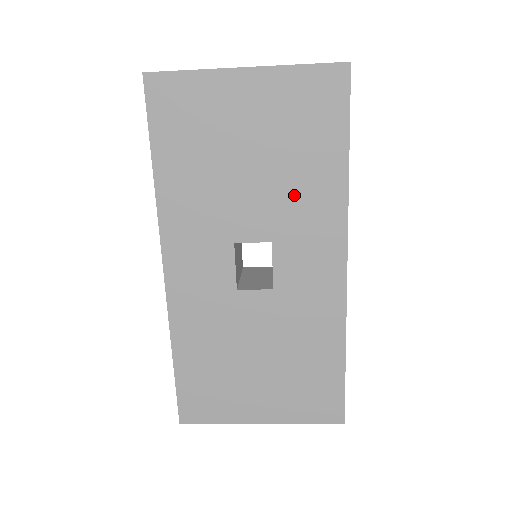
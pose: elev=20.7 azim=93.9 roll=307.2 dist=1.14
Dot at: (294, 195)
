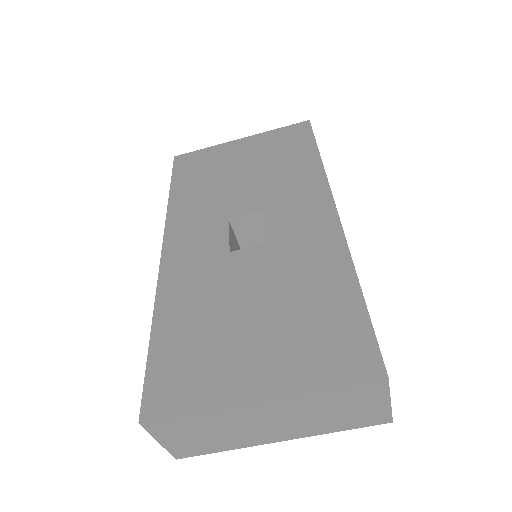
Dot at: (279, 181)
